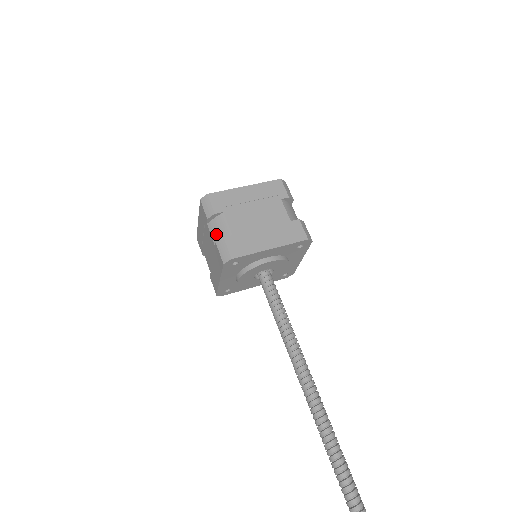
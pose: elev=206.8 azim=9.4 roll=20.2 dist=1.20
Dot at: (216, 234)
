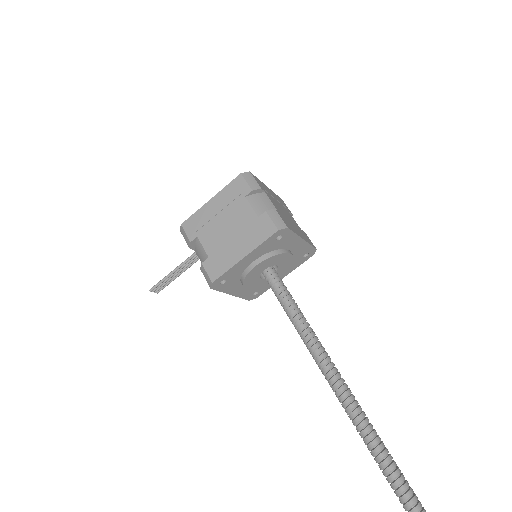
Dot at: (259, 207)
